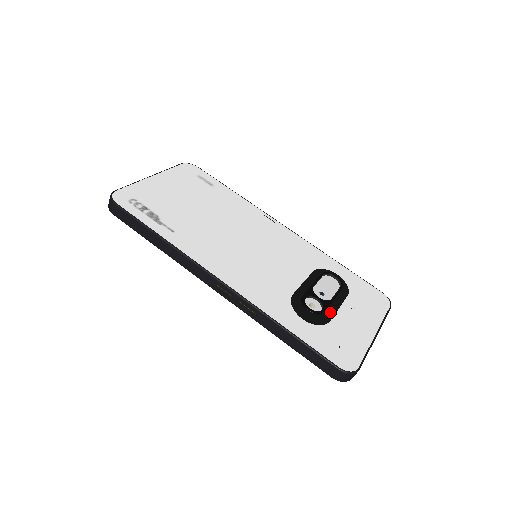
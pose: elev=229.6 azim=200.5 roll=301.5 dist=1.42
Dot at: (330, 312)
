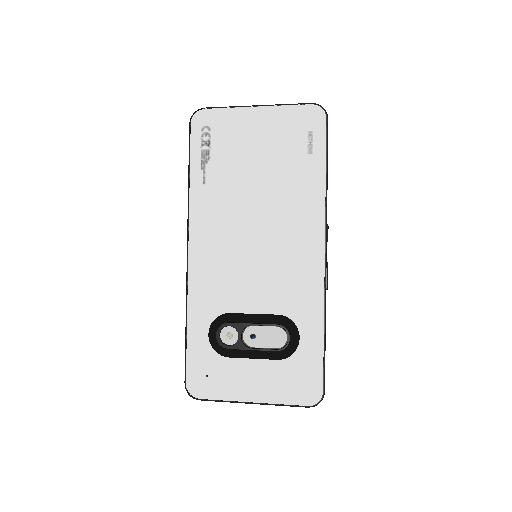
Dot at: (235, 353)
